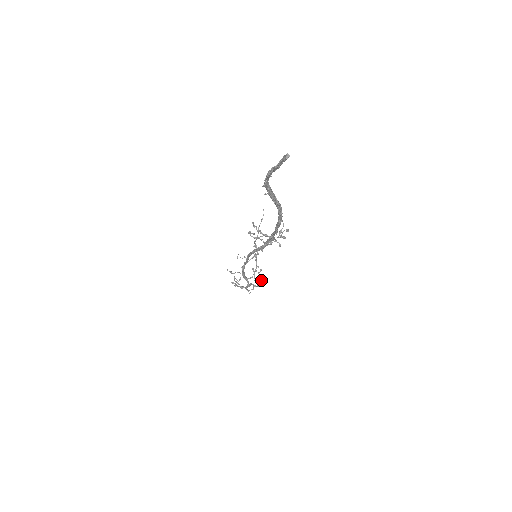
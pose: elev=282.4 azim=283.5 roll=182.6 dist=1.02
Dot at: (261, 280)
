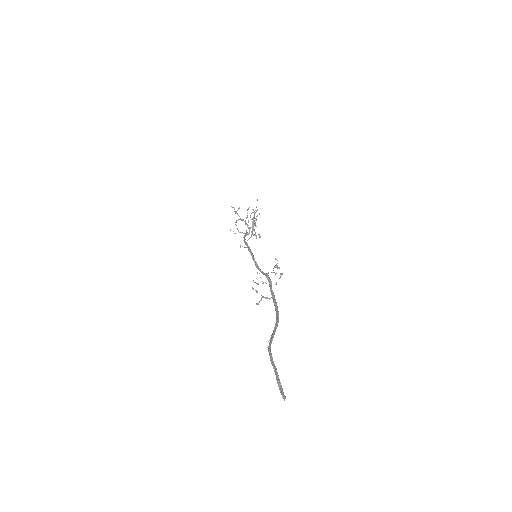
Dot at: (259, 234)
